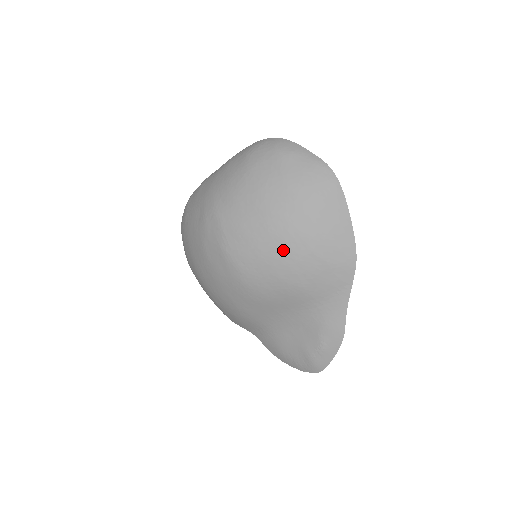
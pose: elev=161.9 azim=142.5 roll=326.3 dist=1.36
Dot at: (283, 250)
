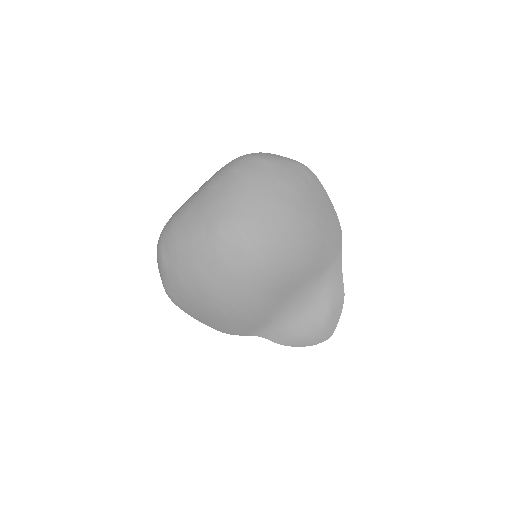
Dot at: (298, 232)
